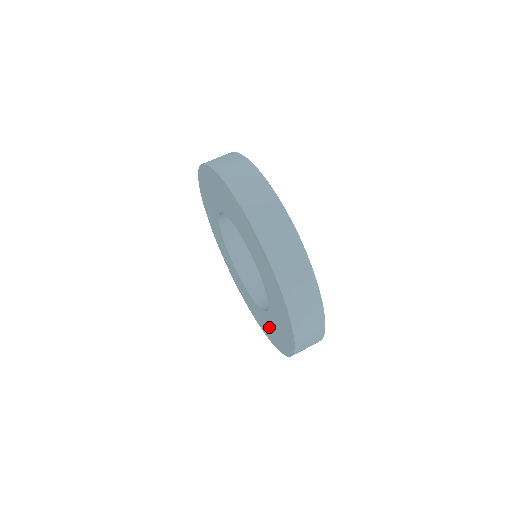
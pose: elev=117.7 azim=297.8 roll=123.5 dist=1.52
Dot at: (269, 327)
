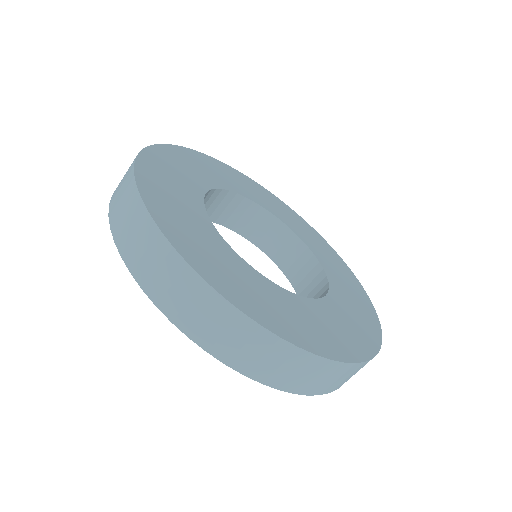
Dot at: occluded
